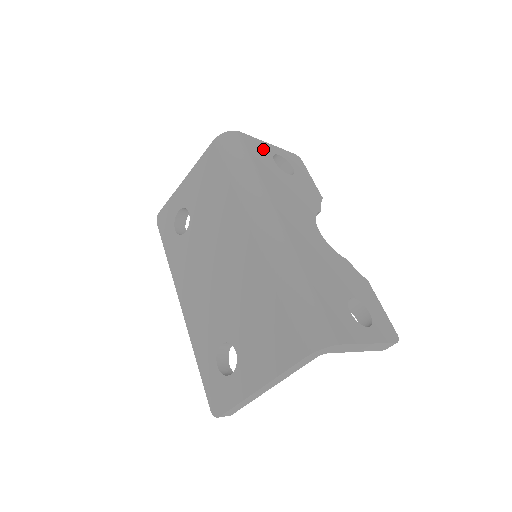
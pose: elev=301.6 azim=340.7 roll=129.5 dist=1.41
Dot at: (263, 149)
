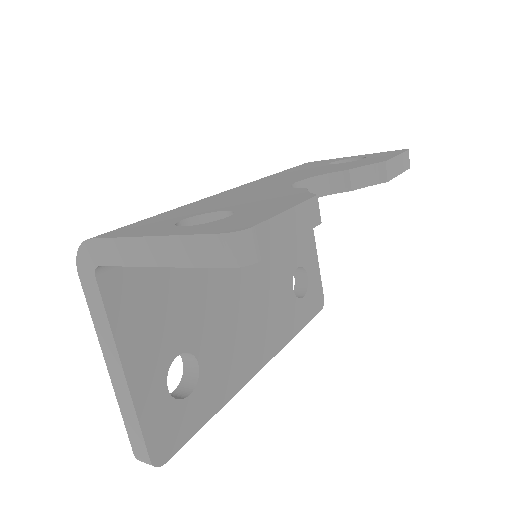
Dot at: (327, 161)
